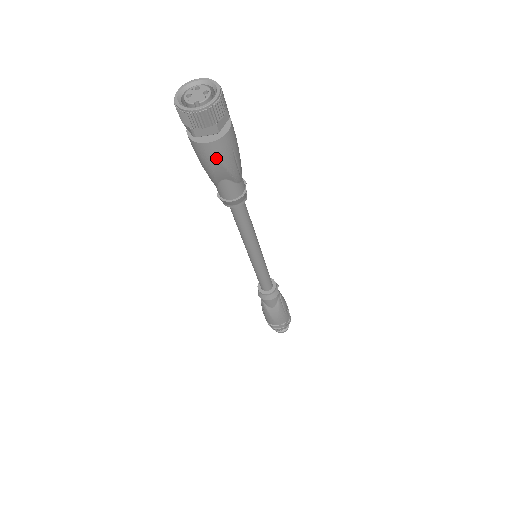
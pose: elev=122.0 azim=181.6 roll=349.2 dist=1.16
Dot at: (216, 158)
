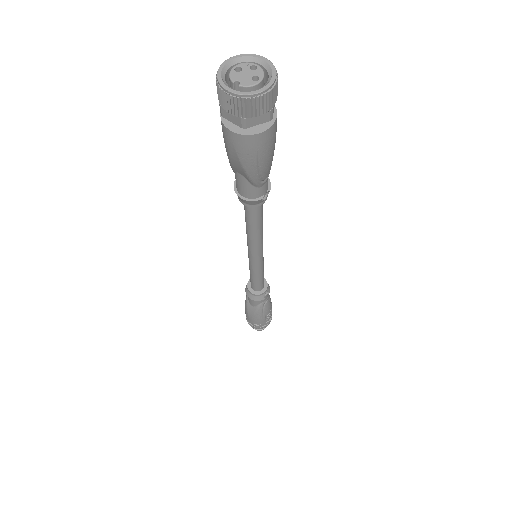
Dot at: (235, 150)
